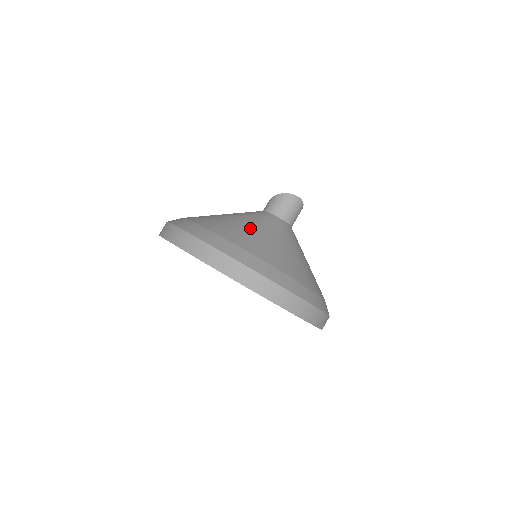
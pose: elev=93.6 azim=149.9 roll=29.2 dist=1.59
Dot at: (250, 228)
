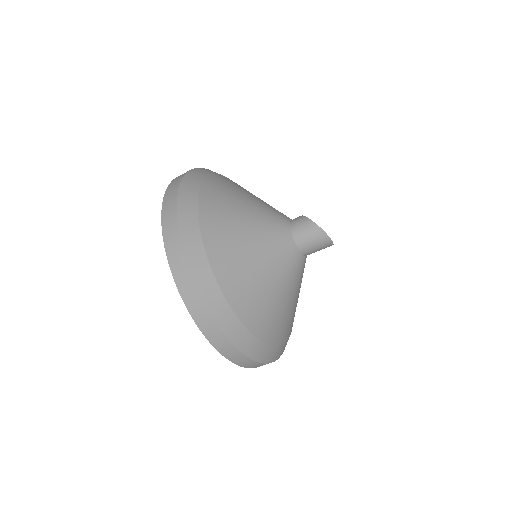
Dot at: (250, 255)
